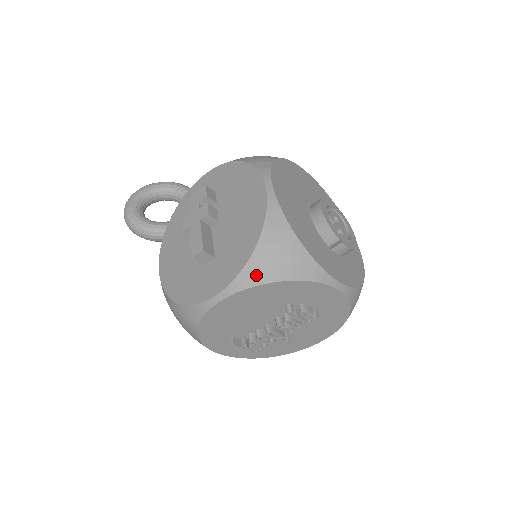
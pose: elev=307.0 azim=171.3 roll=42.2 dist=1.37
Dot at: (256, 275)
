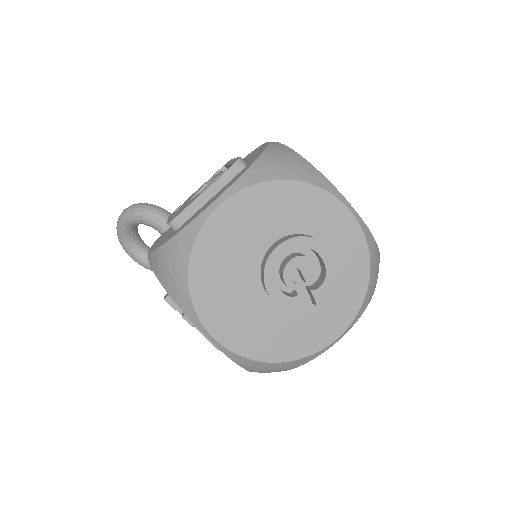
Dot at: occluded
